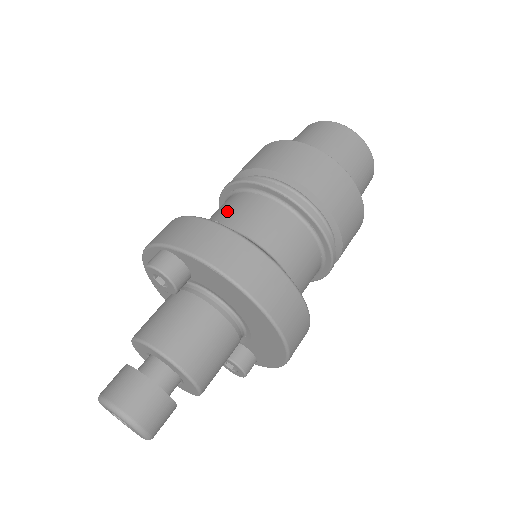
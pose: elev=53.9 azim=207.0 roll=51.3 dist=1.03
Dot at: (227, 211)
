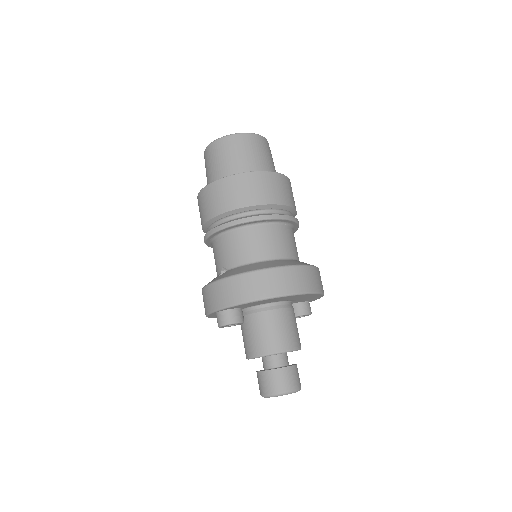
Dot at: (222, 257)
